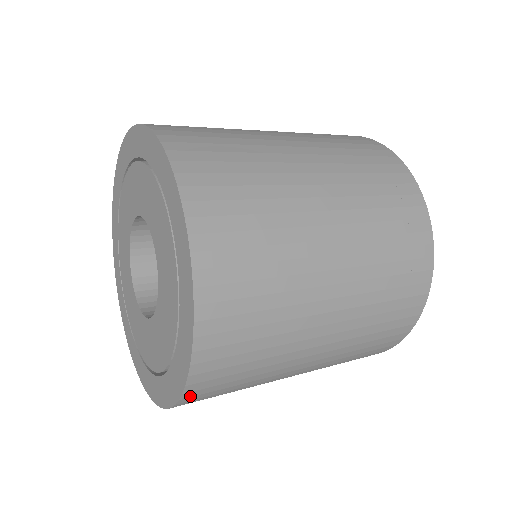
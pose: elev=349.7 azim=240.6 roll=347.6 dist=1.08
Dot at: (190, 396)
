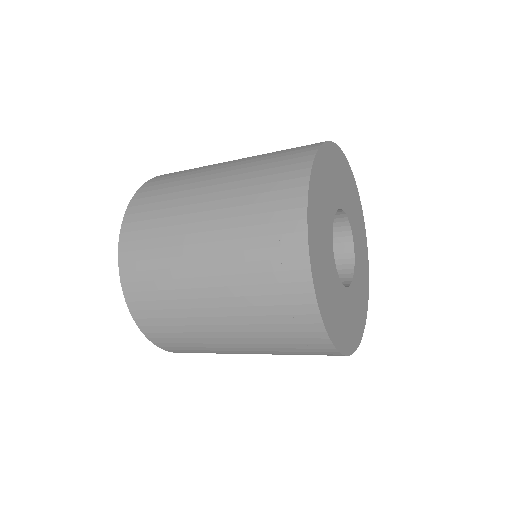
Dot at: (124, 260)
